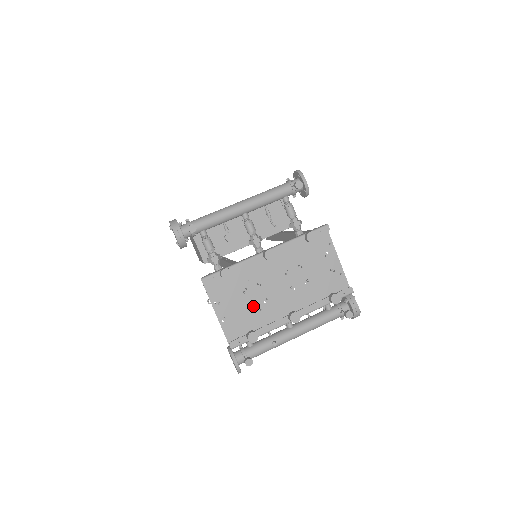
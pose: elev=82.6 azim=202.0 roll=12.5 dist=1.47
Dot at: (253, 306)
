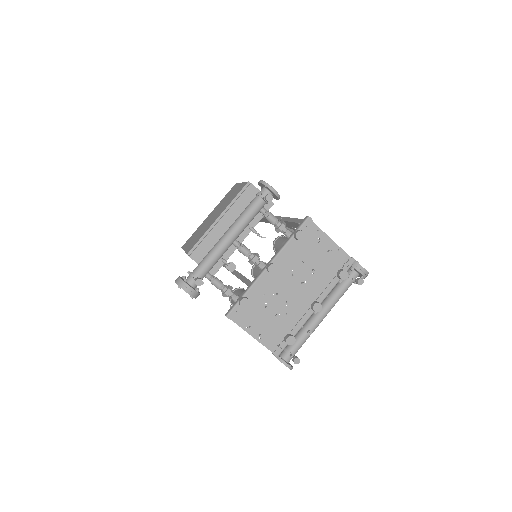
Dot at: occluded
